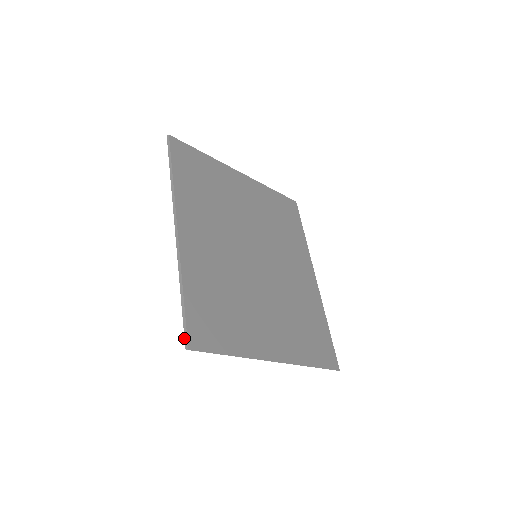
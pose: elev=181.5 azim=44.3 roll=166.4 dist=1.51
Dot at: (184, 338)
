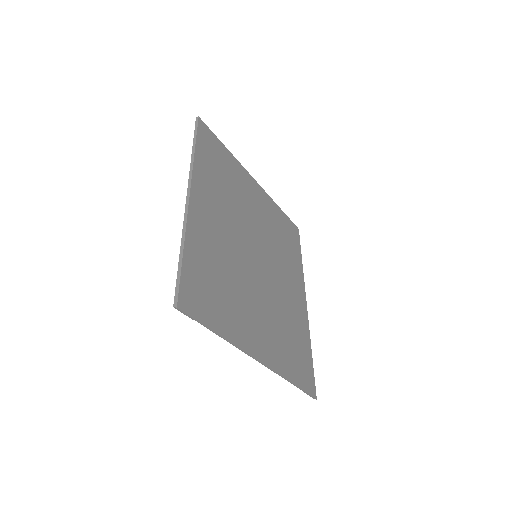
Dot at: (174, 296)
